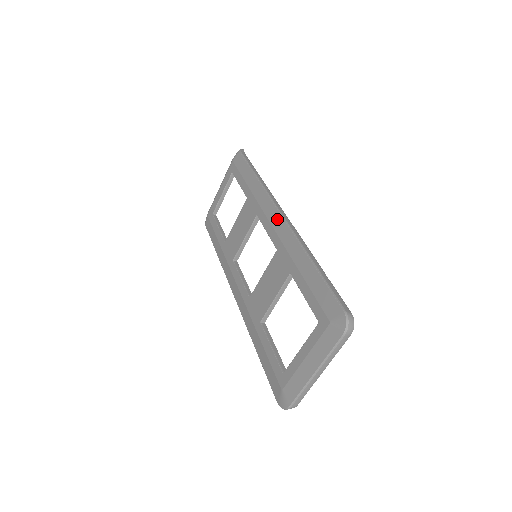
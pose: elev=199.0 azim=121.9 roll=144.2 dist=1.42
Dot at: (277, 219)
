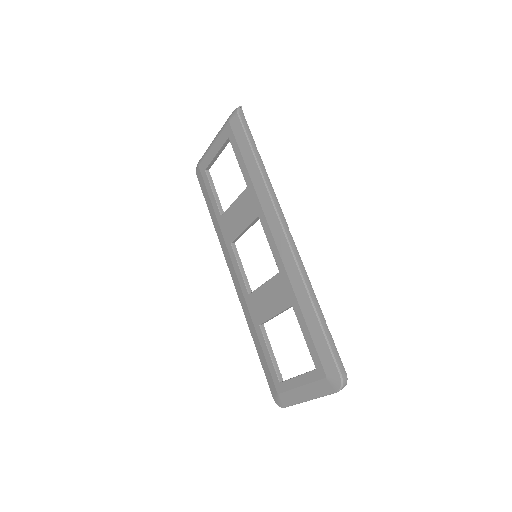
Dot at: (281, 239)
